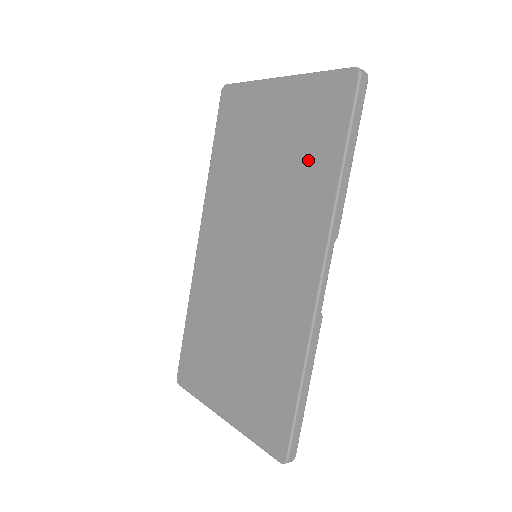
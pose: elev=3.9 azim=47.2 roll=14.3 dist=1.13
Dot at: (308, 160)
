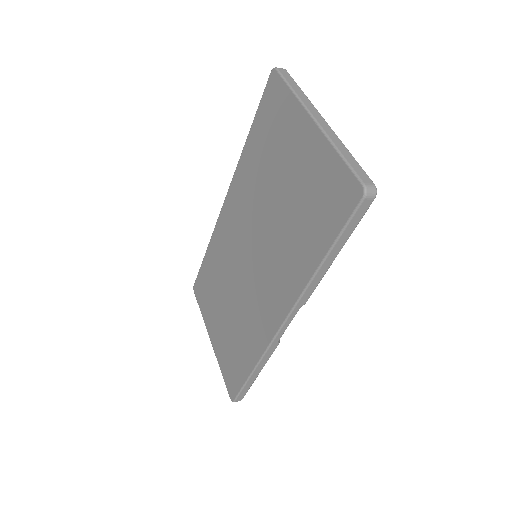
Dot at: (304, 229)
